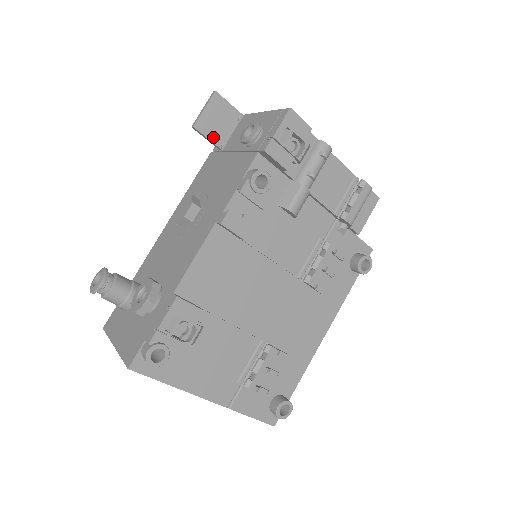
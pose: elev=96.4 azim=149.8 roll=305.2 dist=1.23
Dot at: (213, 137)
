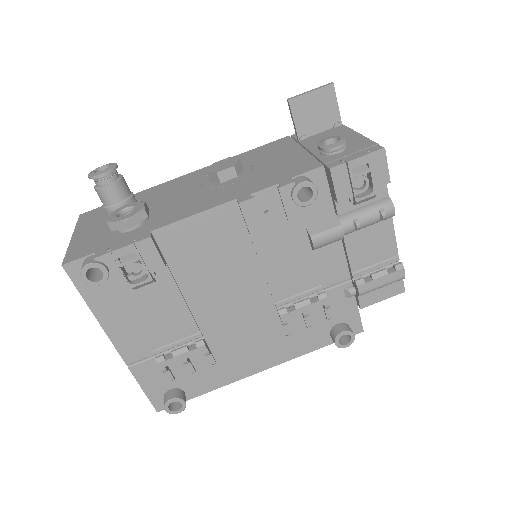
Dot at: (299, 123)
